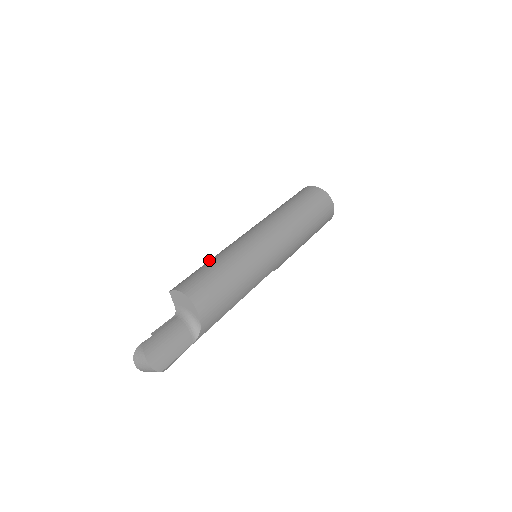
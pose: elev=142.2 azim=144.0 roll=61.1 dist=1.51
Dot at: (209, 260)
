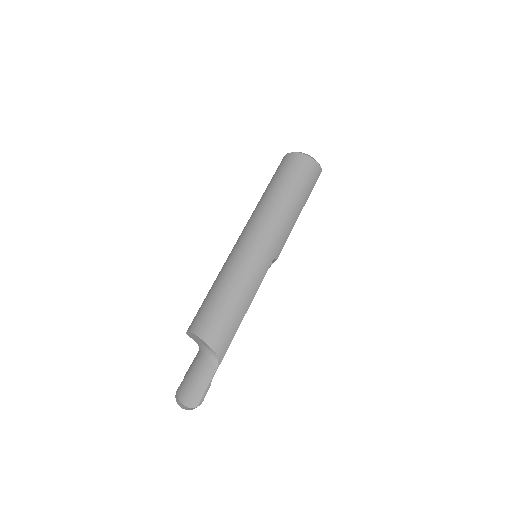
Dot at: occluded
